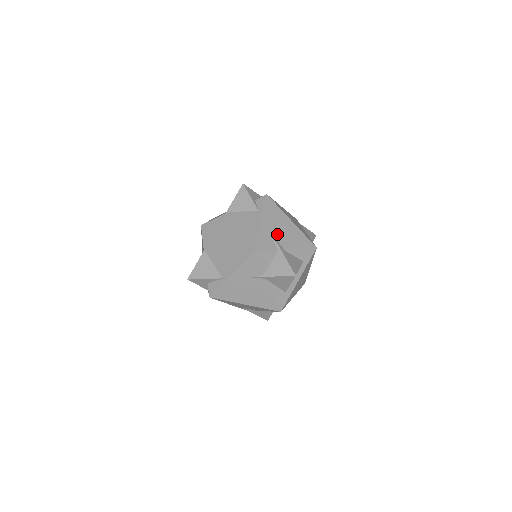
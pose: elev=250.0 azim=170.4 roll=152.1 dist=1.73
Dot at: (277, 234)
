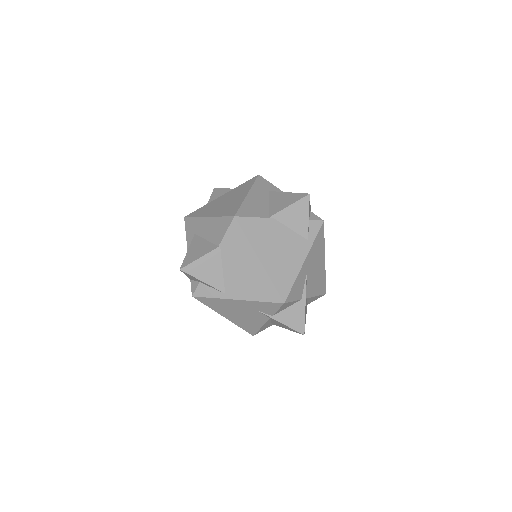
Dot at: (310, 277)
